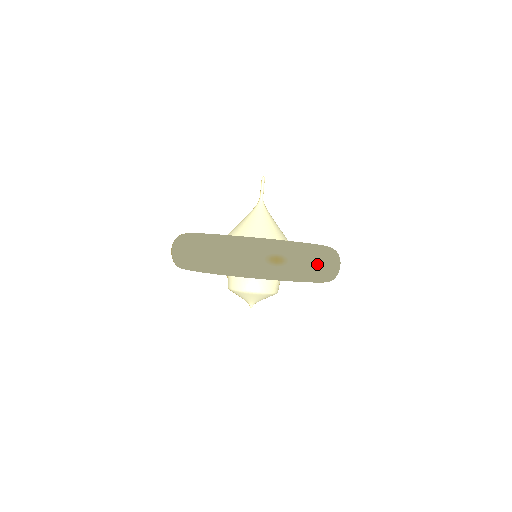
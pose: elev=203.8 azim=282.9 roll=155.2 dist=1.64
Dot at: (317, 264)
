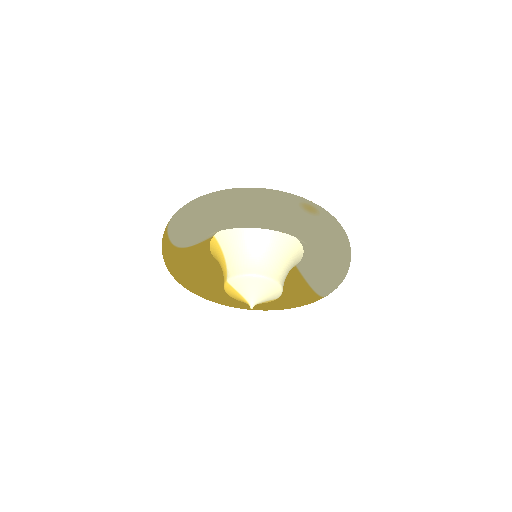
Dot at: (342, 232)
